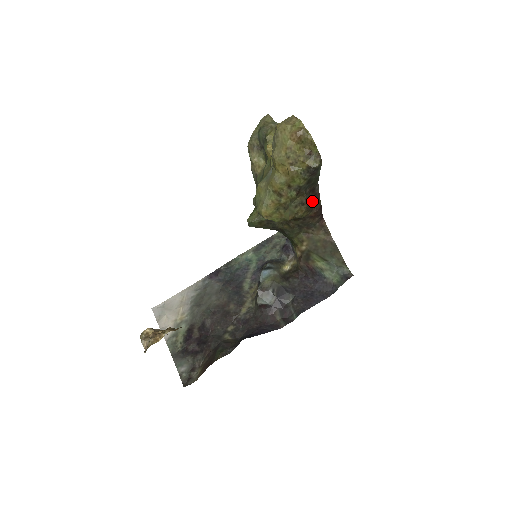
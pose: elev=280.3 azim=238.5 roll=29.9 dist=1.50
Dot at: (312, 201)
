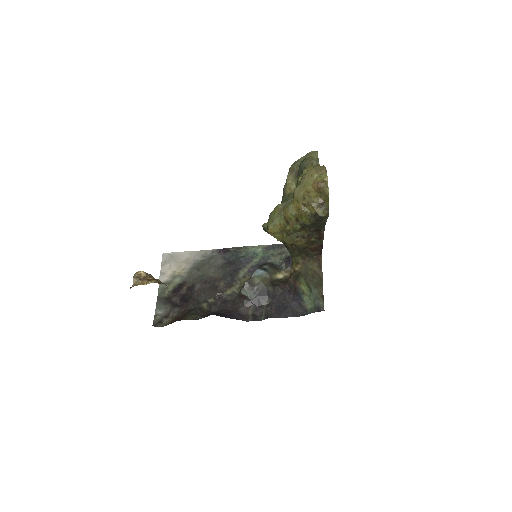
Dot at: (314, 238)
